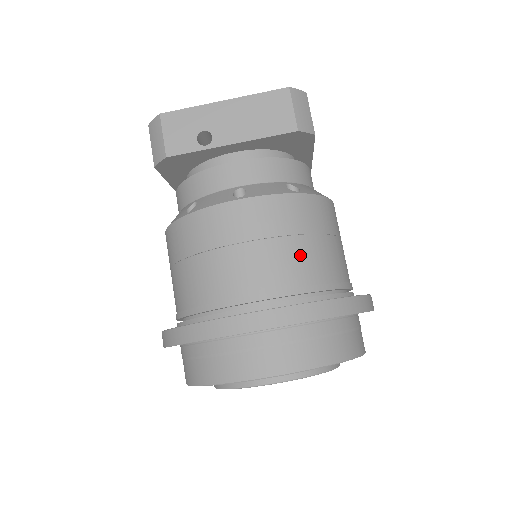
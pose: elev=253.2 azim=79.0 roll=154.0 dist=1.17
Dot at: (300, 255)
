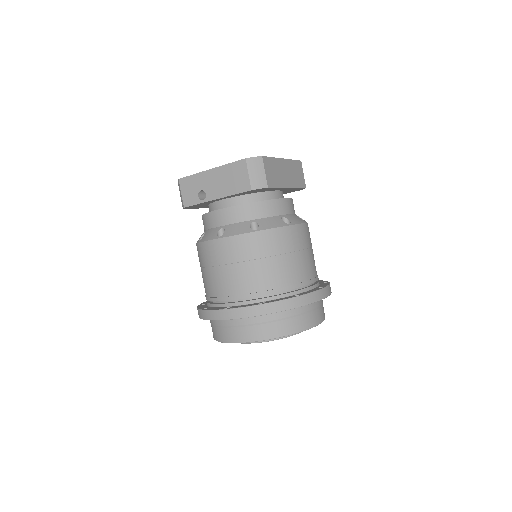
Dot at: (254, 273)
